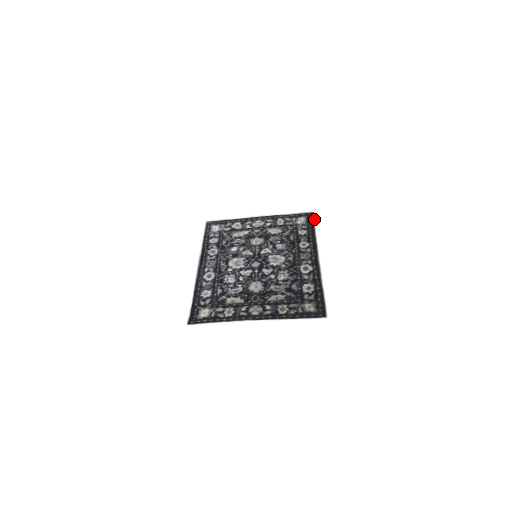
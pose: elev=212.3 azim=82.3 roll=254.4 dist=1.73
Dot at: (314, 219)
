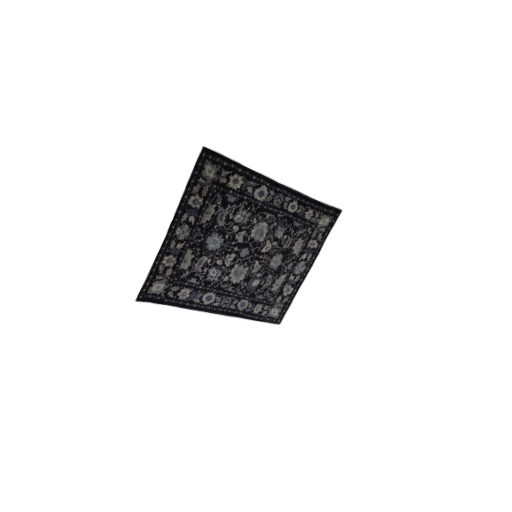
Dot at: (332, 207)
